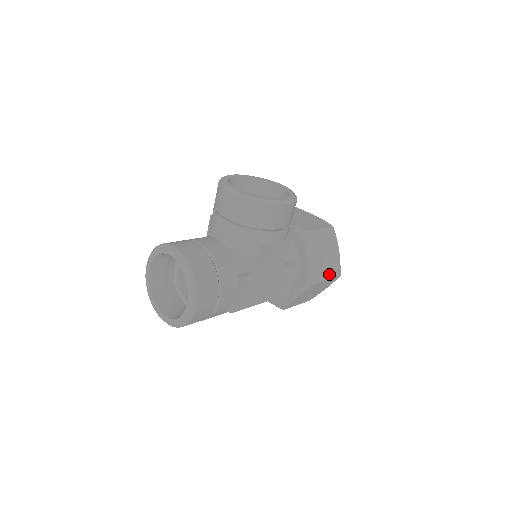
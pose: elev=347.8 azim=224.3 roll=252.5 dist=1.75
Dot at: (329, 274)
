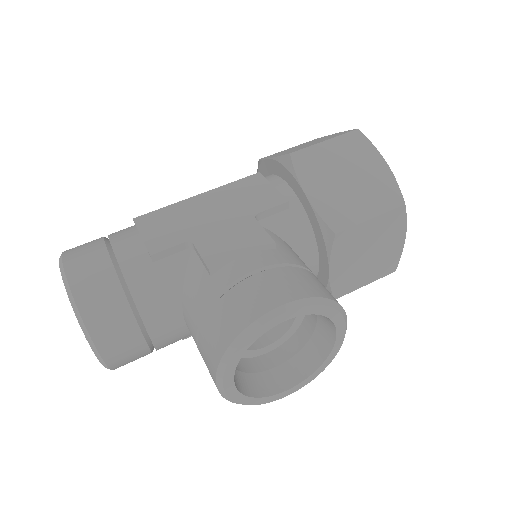
Dot at: occluded
